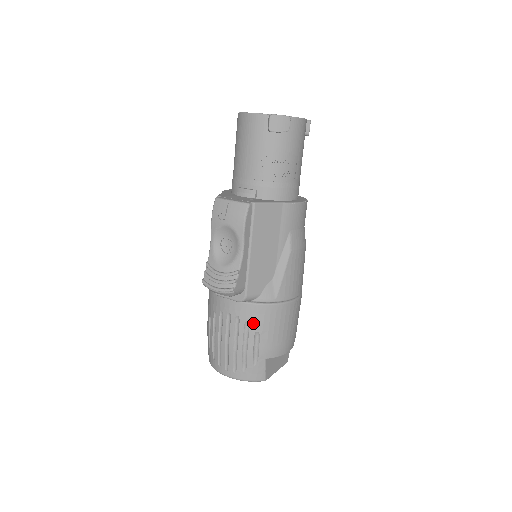
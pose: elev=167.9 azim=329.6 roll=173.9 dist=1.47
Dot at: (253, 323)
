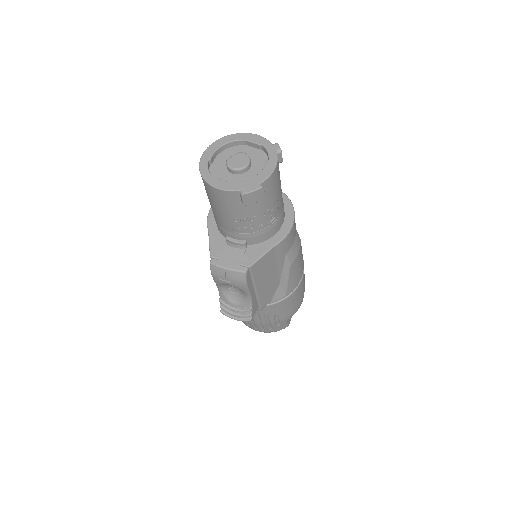
Dot at: (271, 313)
